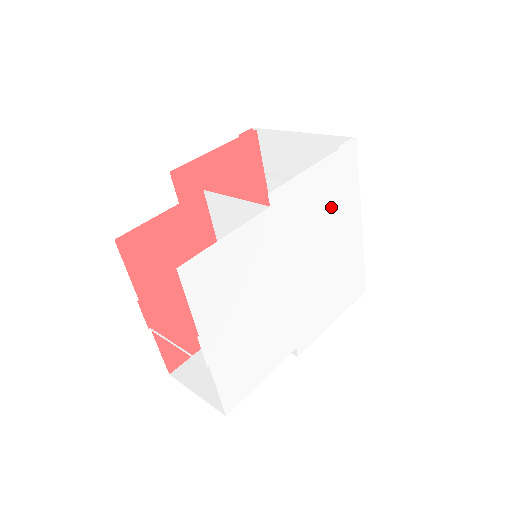
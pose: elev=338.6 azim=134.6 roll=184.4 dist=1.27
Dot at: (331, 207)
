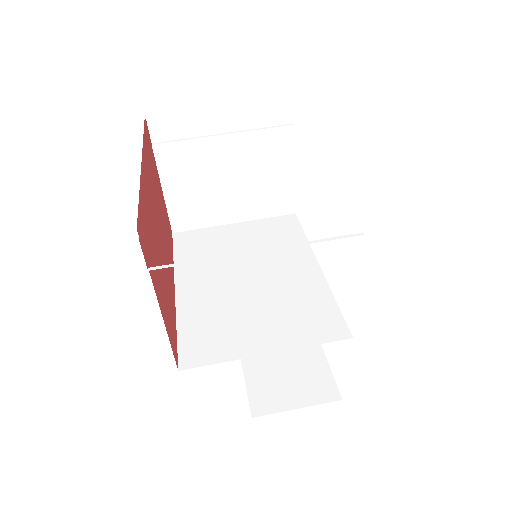
Dot at: occluded
